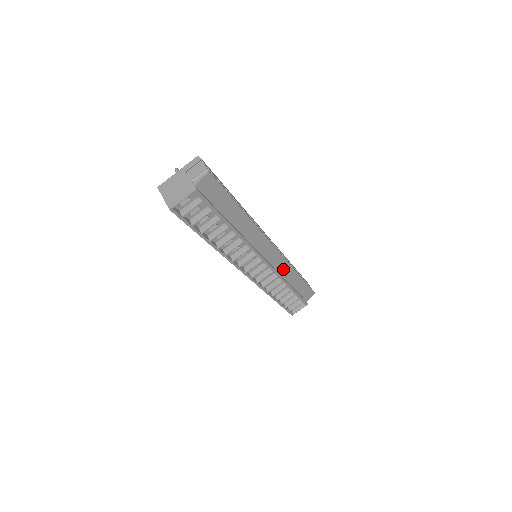
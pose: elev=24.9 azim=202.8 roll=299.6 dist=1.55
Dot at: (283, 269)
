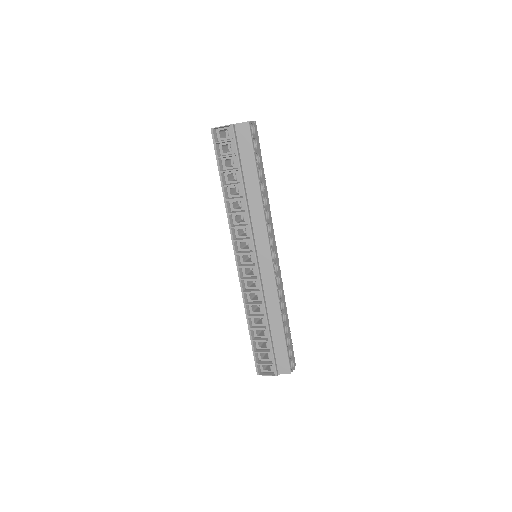
Dot at: (270, 292)
